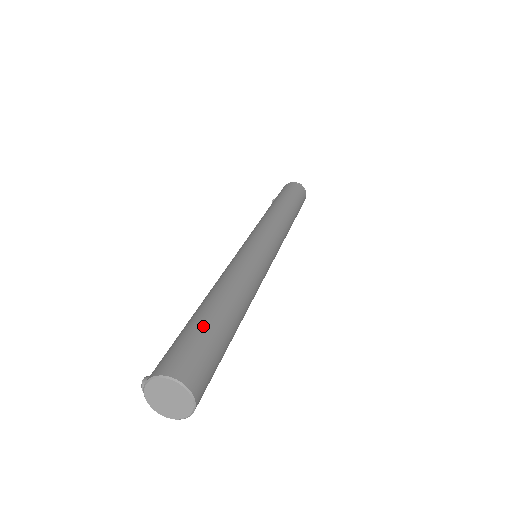
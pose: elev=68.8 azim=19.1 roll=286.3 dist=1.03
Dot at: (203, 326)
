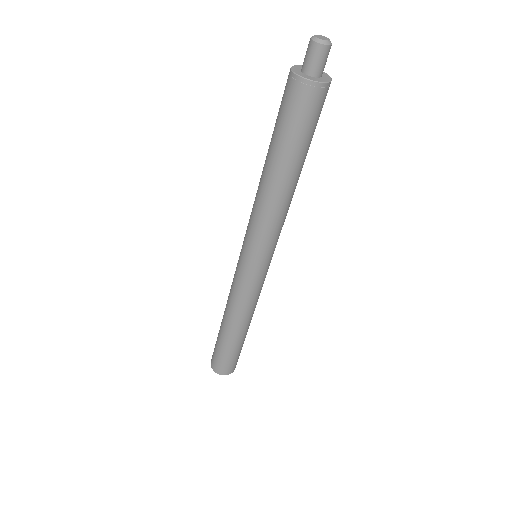
Dot at: (219, 345)
